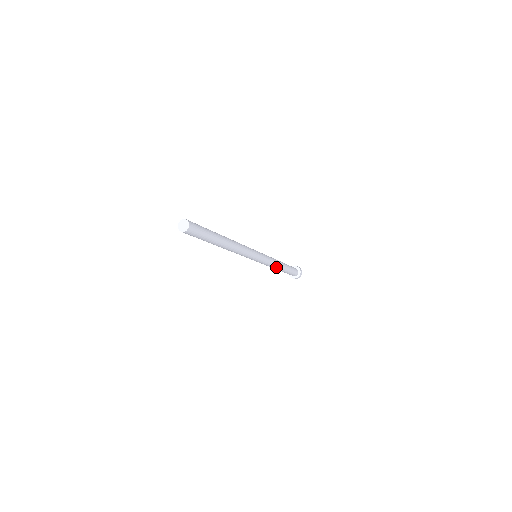
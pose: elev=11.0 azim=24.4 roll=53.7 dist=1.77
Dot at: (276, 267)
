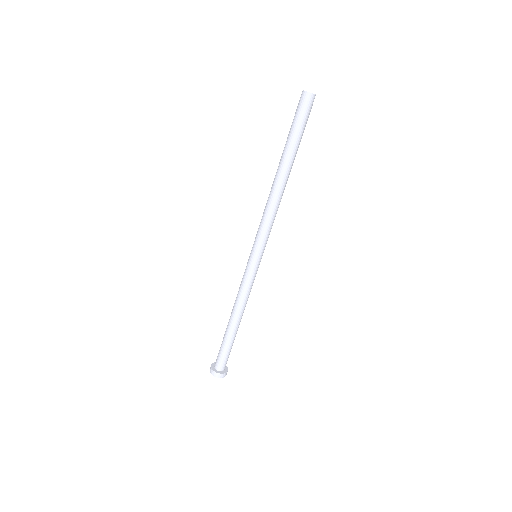
Dot at: (239, 309)
